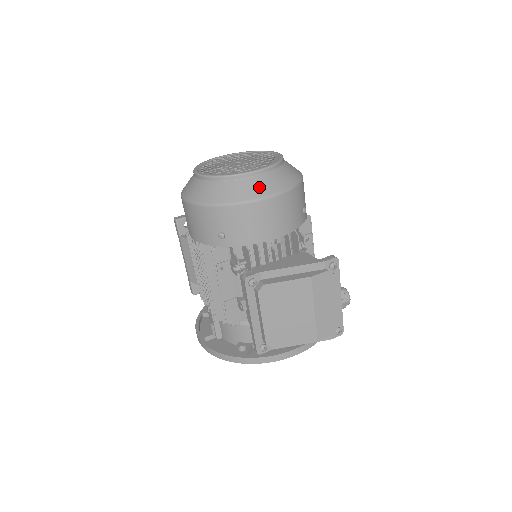
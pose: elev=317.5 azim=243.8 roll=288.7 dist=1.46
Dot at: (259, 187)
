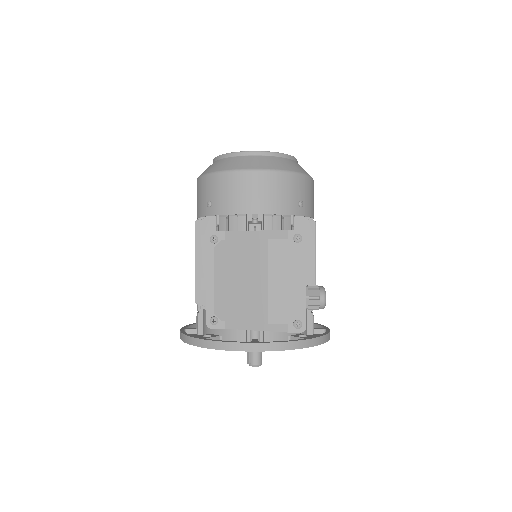
Dot at: (251, 162)
